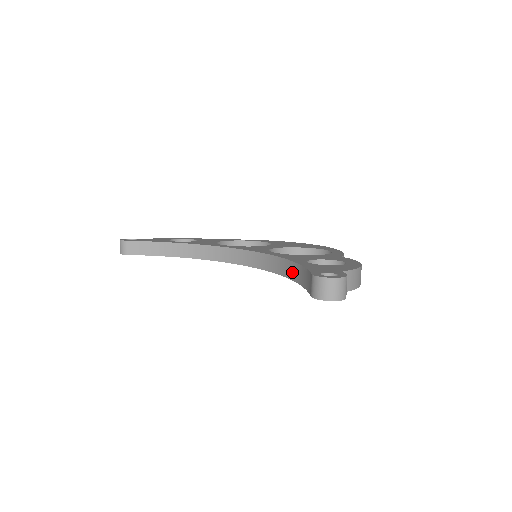
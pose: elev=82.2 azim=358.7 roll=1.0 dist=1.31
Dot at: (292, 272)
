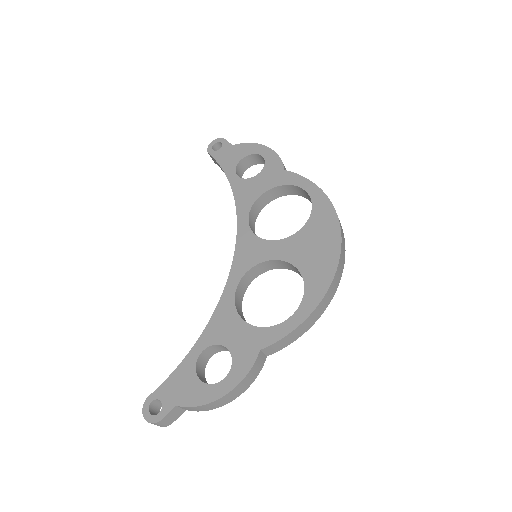
Dot at: occluded
